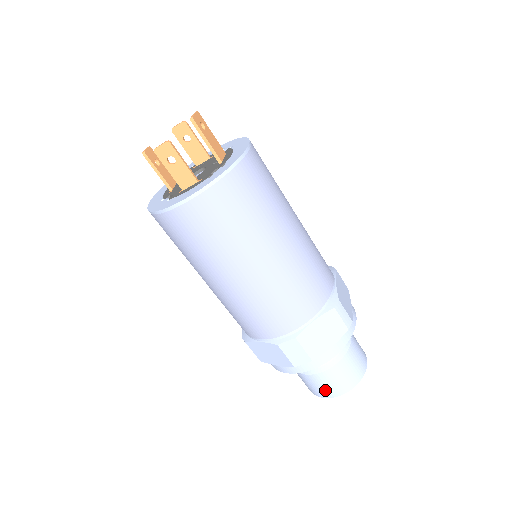
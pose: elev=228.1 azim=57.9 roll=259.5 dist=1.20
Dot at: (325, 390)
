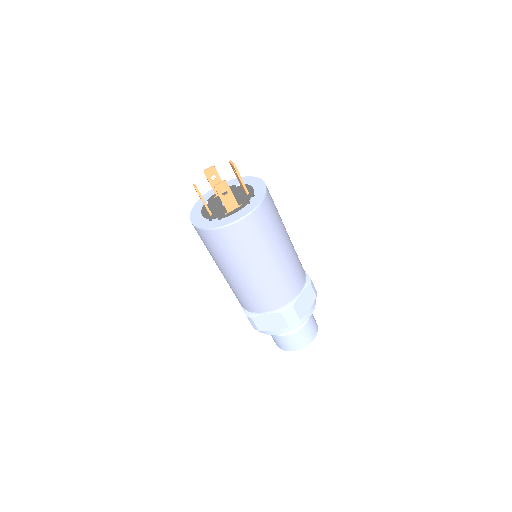
Dot at: (298, 344)
